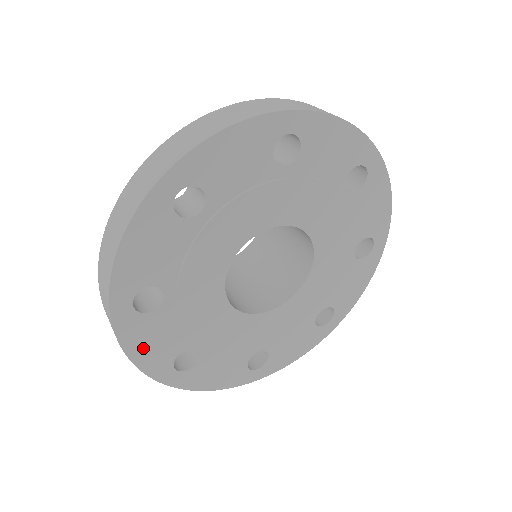
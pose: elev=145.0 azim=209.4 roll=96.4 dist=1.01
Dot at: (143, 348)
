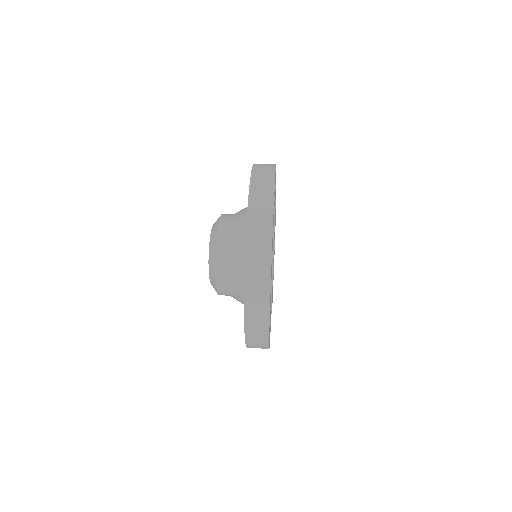
Dot at: (270, 299)
